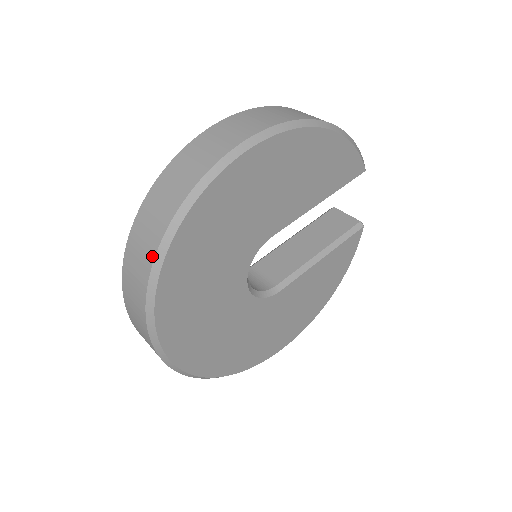
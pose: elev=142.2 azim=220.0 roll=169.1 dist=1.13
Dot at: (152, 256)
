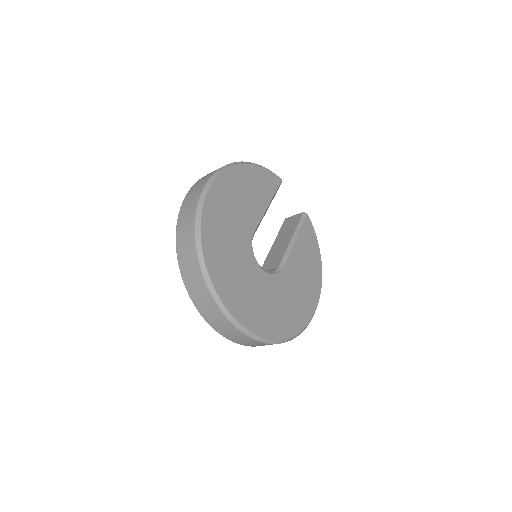
Dot at: (197, 261)
